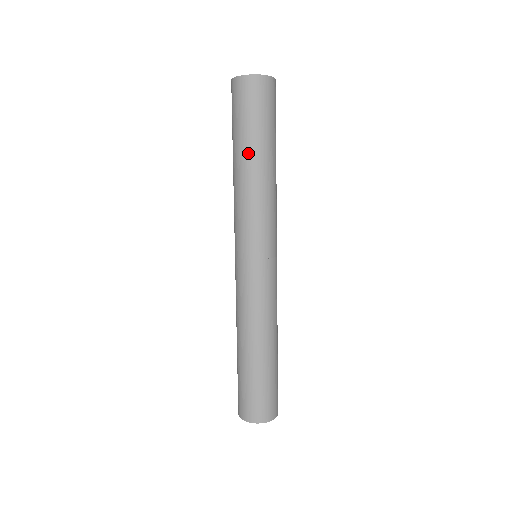
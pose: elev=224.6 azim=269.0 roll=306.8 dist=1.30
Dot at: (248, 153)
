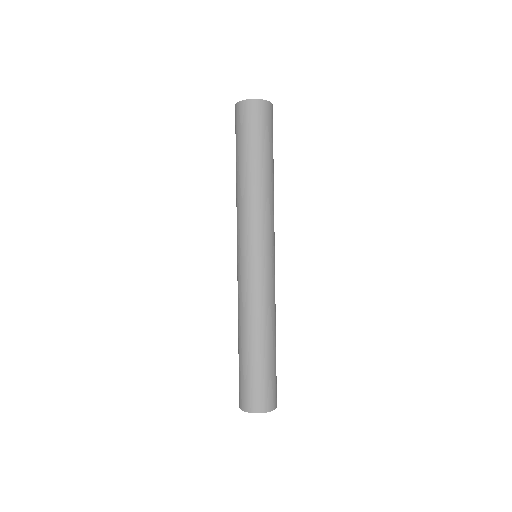
Dot at: (248, 163)
